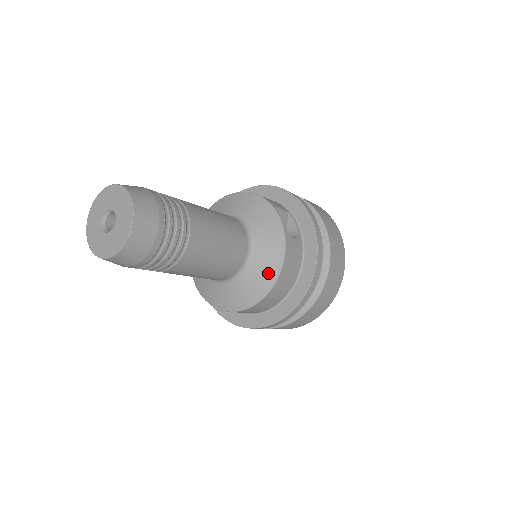
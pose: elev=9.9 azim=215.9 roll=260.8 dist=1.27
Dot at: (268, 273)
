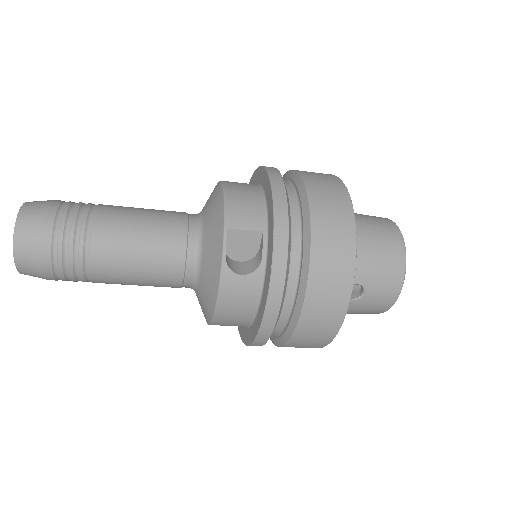
Dot at: (208, 305)
